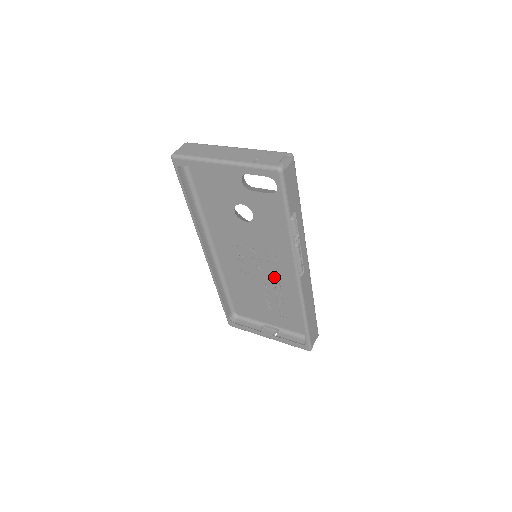
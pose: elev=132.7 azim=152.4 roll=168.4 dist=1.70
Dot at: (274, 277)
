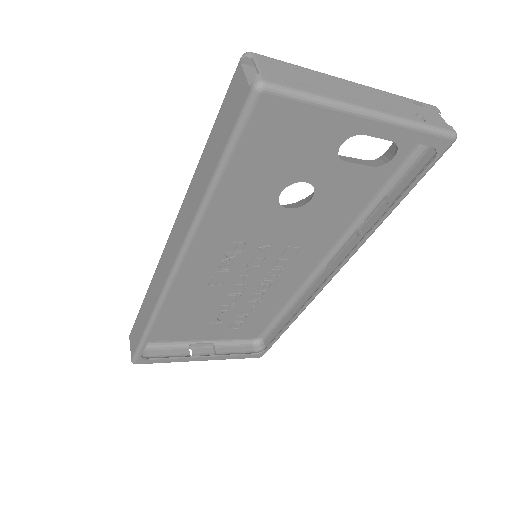
Dot at: (266, 280)
